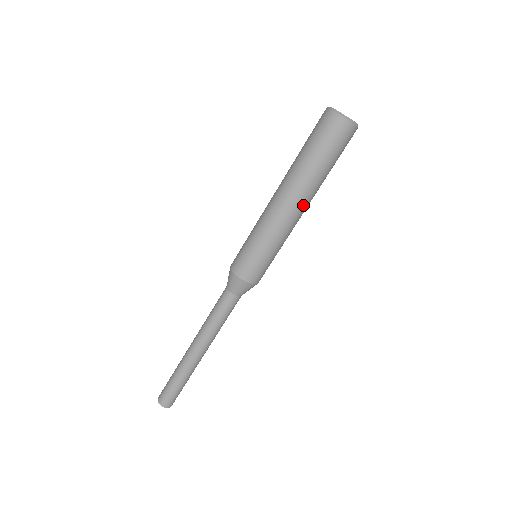
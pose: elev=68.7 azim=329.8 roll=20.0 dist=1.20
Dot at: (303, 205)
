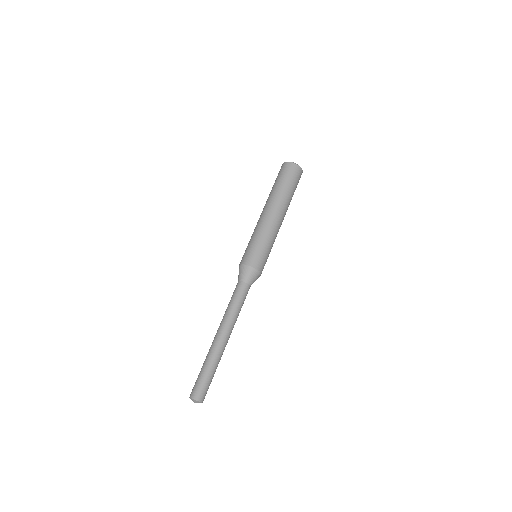
Dot at: (279, 211)
